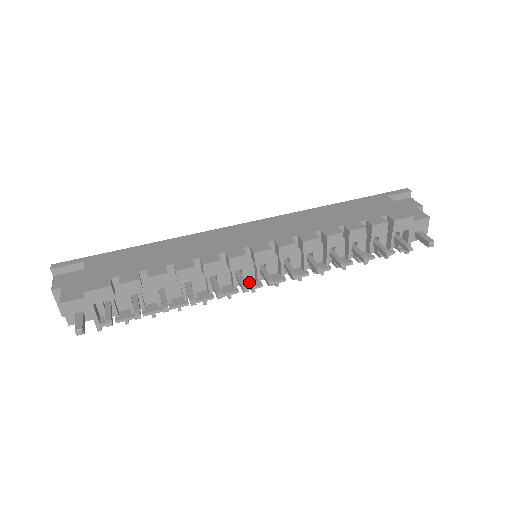
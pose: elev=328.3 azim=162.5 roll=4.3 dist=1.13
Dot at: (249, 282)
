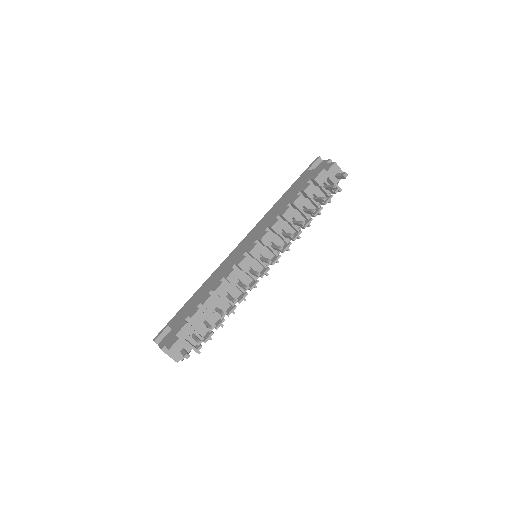
Dot at: (261, 272)
